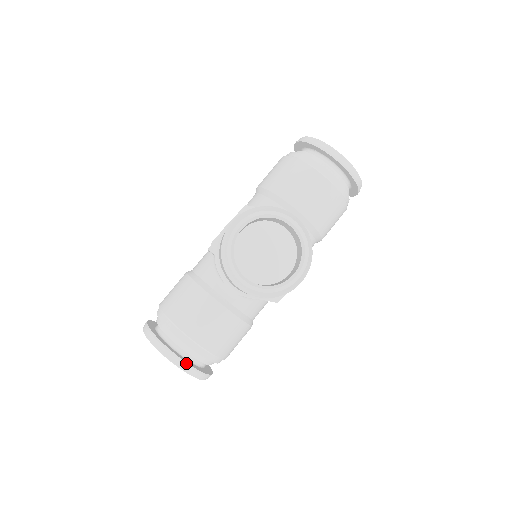
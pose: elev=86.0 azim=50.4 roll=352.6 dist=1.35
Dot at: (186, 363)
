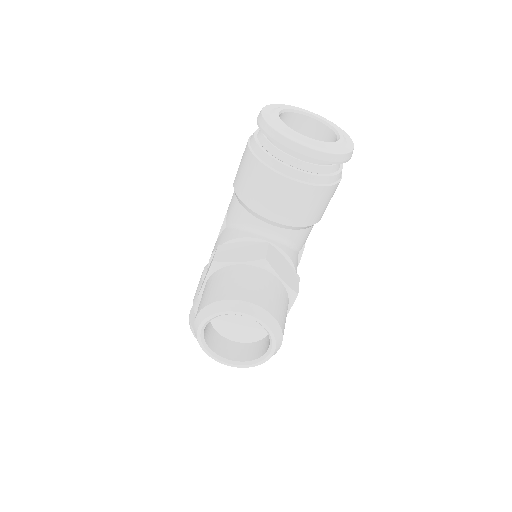
Dot at: occluded
